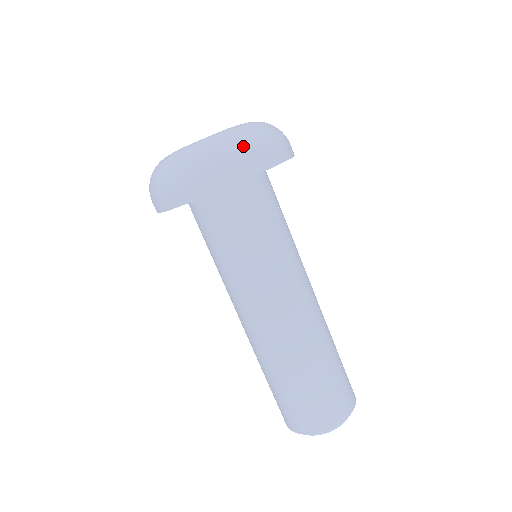
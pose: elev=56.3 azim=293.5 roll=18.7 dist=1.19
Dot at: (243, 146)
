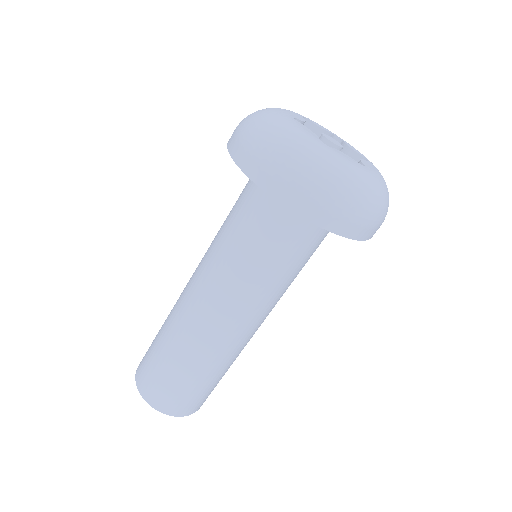
Dot at: (380, 211)
